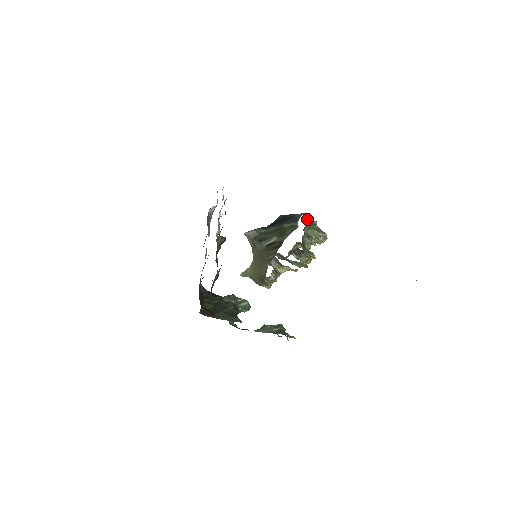
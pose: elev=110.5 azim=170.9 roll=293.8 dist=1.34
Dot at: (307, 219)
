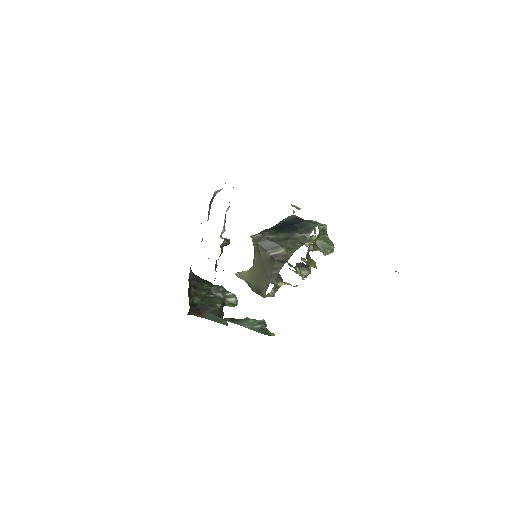
Dot at: (319, 228)
